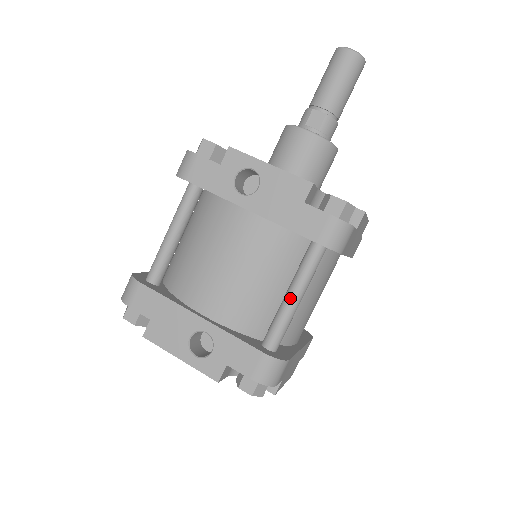
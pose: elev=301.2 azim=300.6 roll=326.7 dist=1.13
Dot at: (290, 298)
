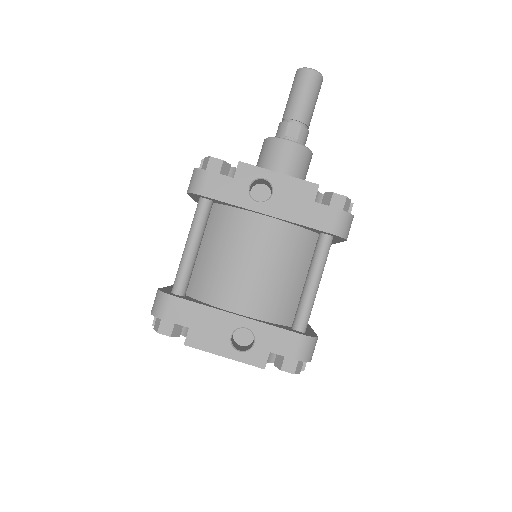
Dot at: (312, 284)
